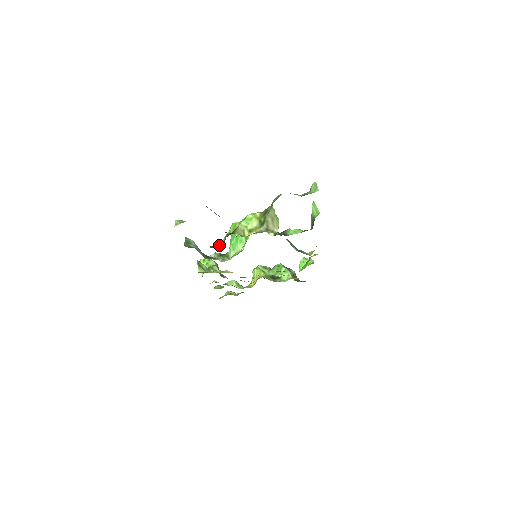
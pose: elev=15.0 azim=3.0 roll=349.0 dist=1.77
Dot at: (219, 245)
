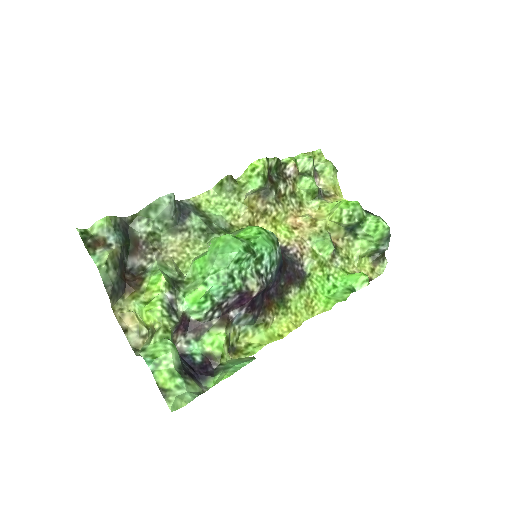
Dot at: (145, 263)
